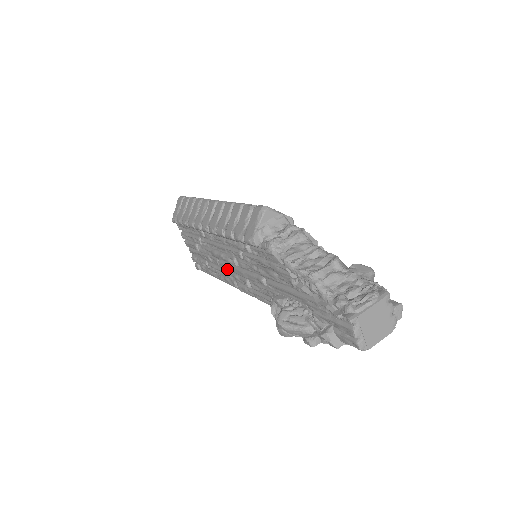
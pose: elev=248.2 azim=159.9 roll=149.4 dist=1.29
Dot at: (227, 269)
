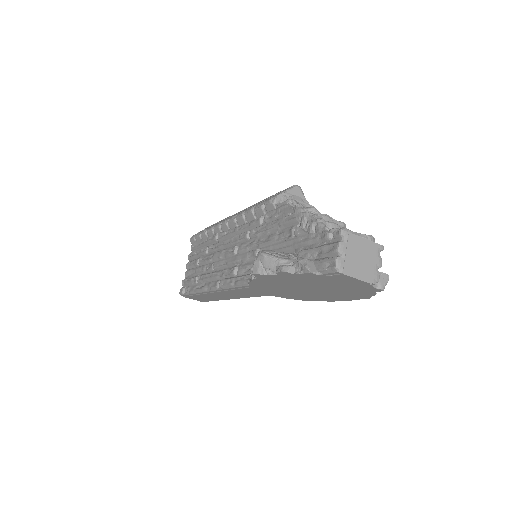
Dot at: (220, 266)
